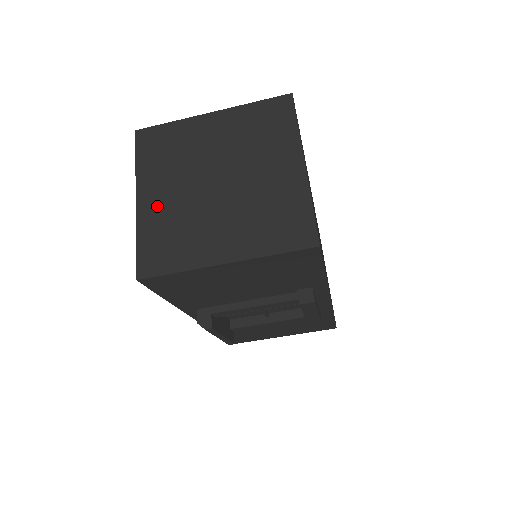
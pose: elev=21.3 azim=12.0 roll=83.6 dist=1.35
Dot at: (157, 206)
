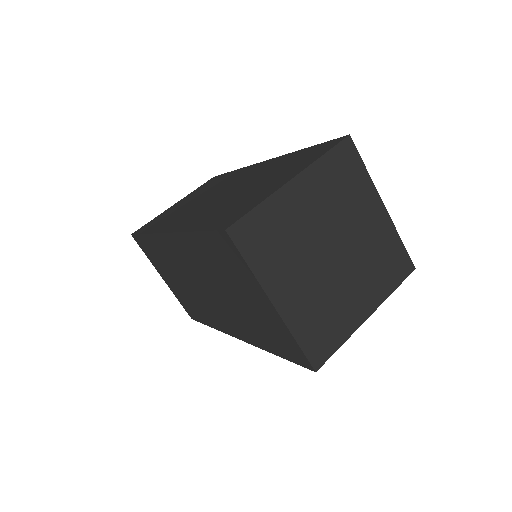
Dot at: (296, 301)
